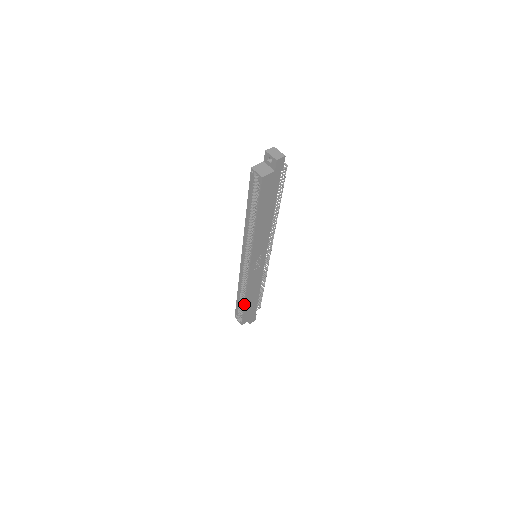
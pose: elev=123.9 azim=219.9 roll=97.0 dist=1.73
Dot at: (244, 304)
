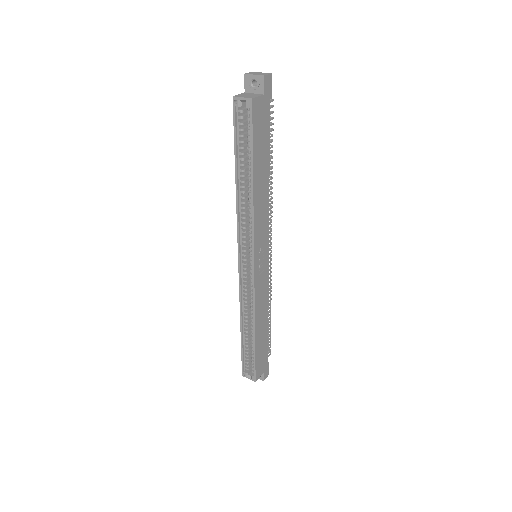
Dot at: (254, 340)
